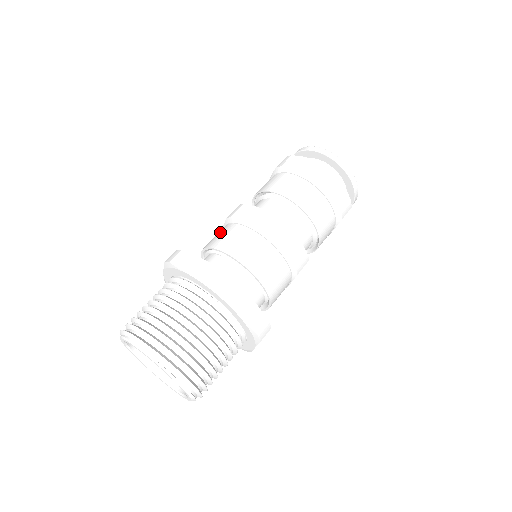
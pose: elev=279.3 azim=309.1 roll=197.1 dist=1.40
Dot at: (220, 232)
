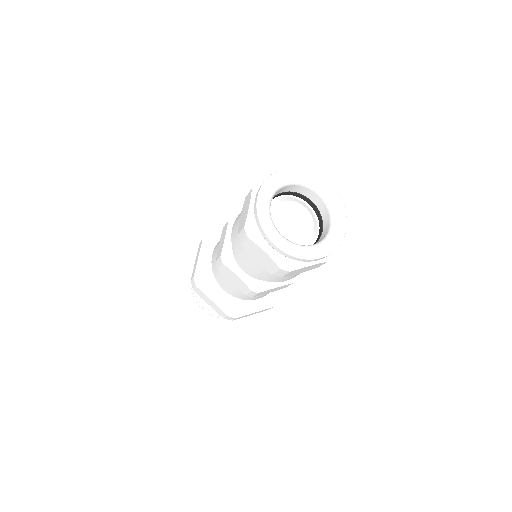
Dot at: occluded
